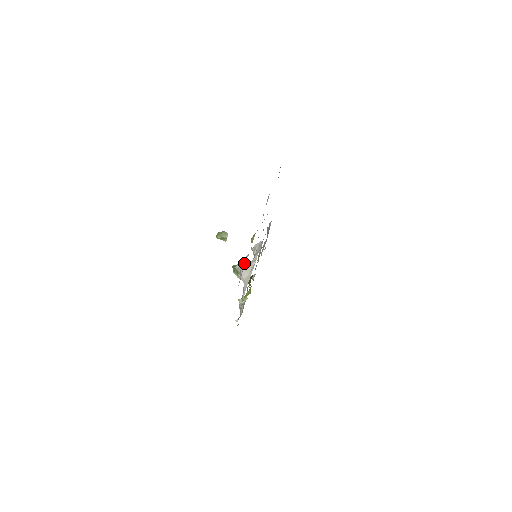
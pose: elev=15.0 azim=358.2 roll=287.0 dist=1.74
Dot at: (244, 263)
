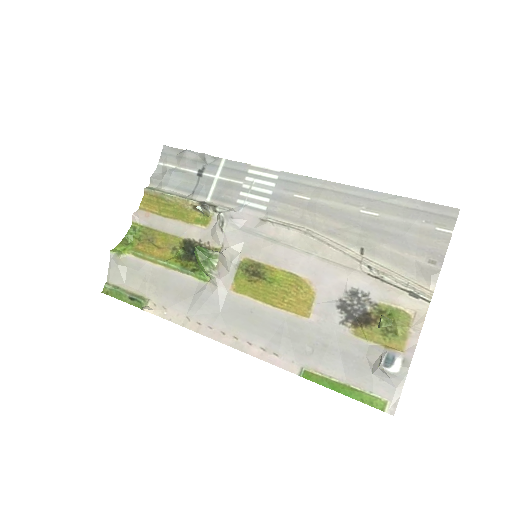
Dot at: (406, 373)
